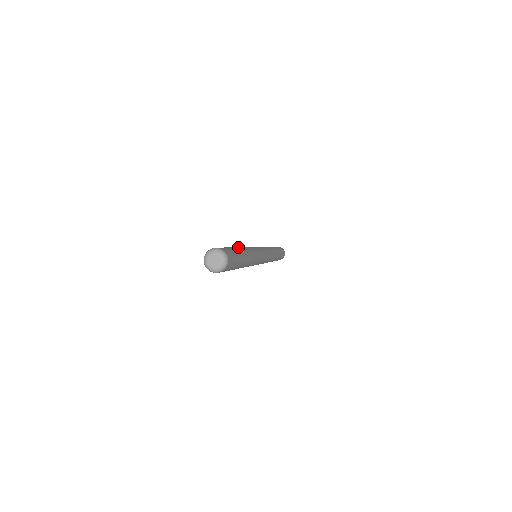
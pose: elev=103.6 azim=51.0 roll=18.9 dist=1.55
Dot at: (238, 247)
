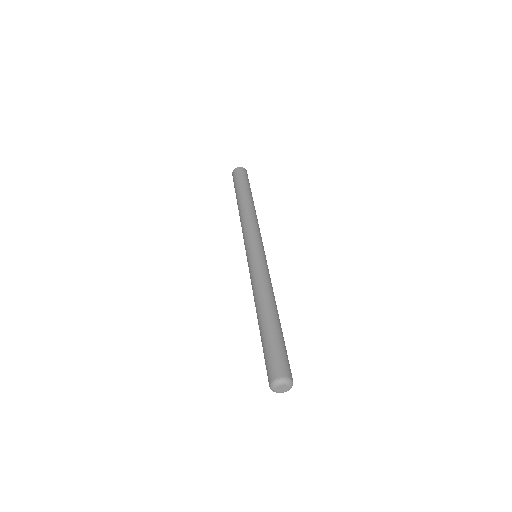
Dot at: (261, 316)
